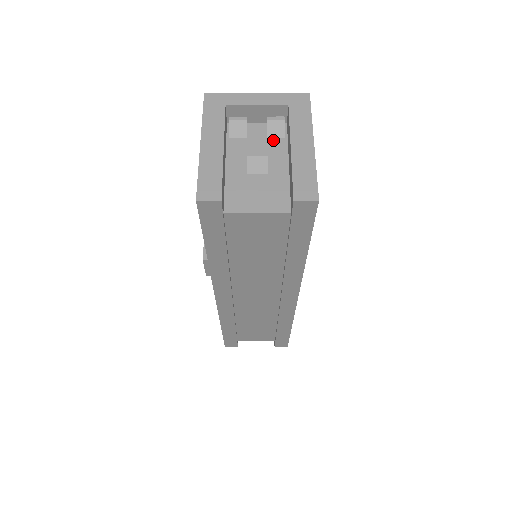
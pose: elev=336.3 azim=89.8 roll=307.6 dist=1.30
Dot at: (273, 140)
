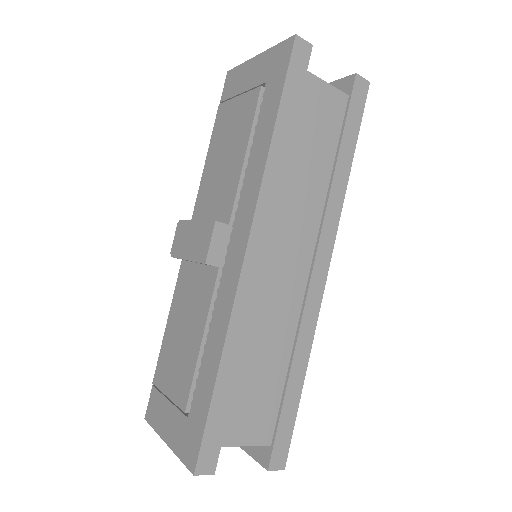
Dot at: occluded
